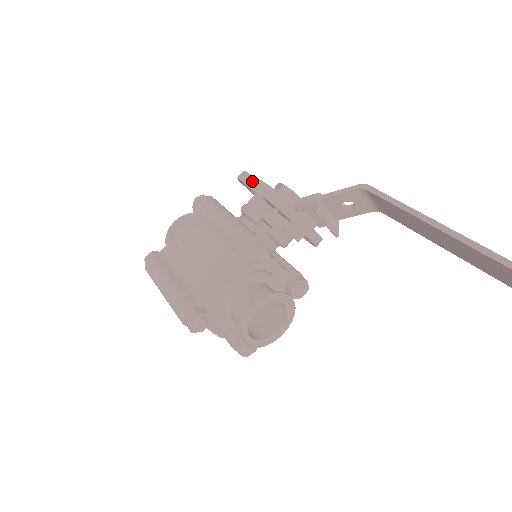
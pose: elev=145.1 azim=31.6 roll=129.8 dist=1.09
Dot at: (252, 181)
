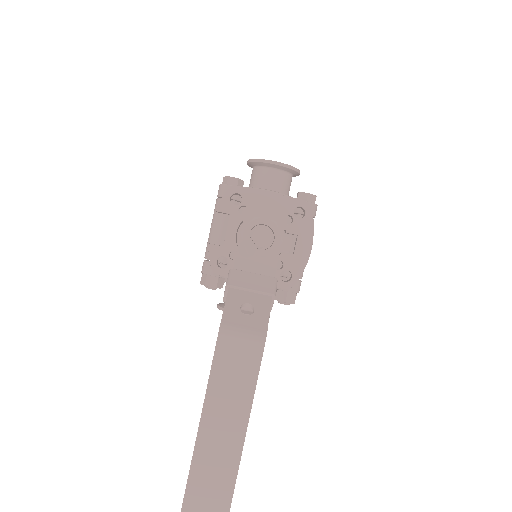
Dot at: (223, 213)
